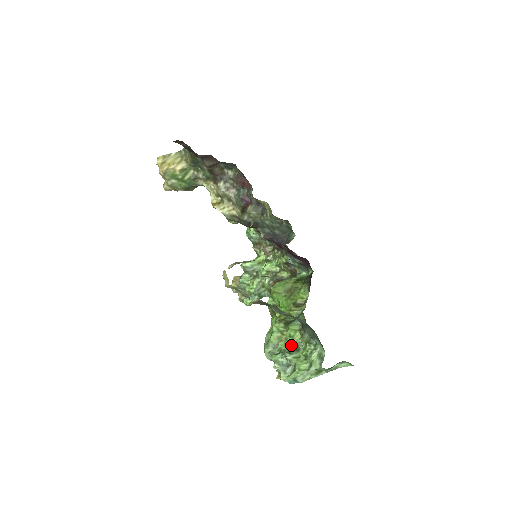
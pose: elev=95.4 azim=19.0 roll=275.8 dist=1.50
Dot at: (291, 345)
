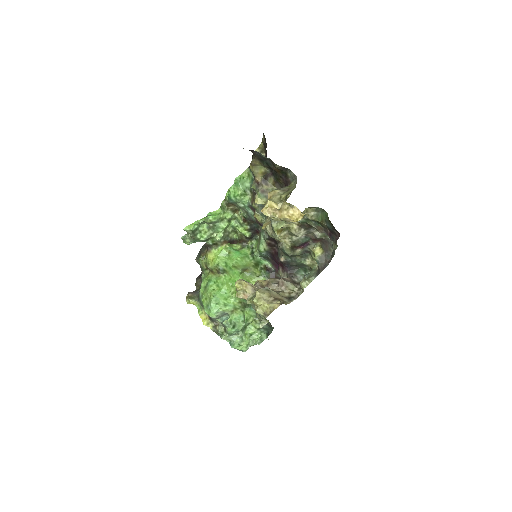
Dot at: (240, 321)
